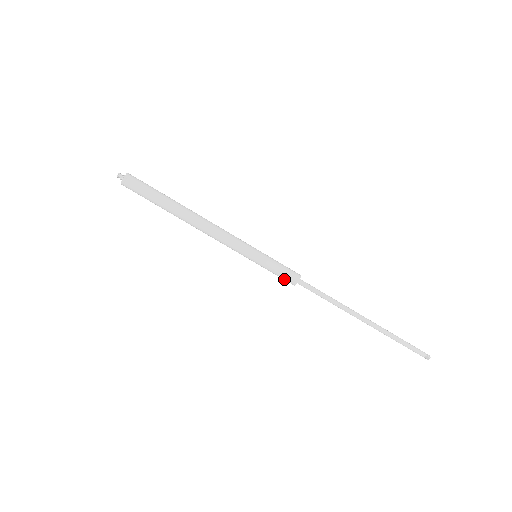
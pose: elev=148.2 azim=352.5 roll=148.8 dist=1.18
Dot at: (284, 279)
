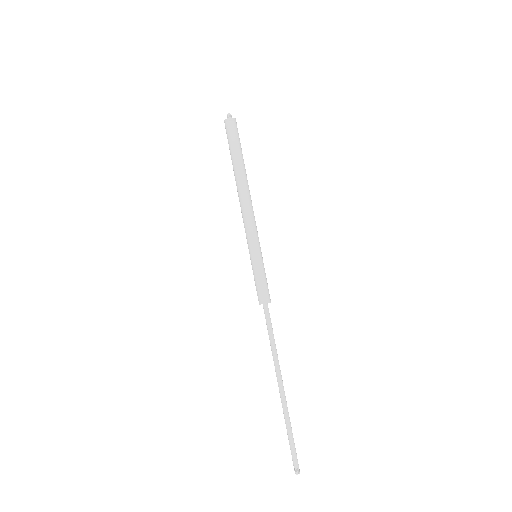
Dot at: (261, 291)
